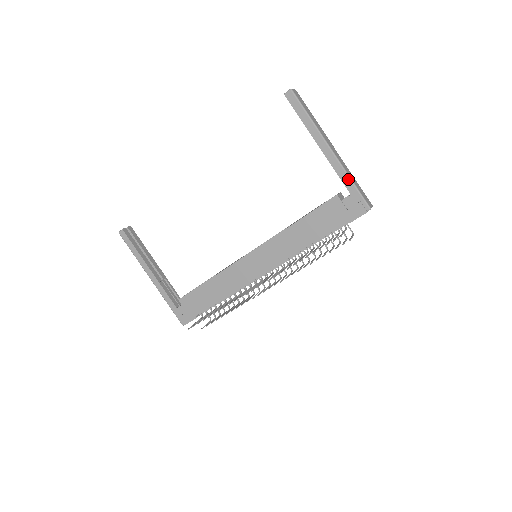
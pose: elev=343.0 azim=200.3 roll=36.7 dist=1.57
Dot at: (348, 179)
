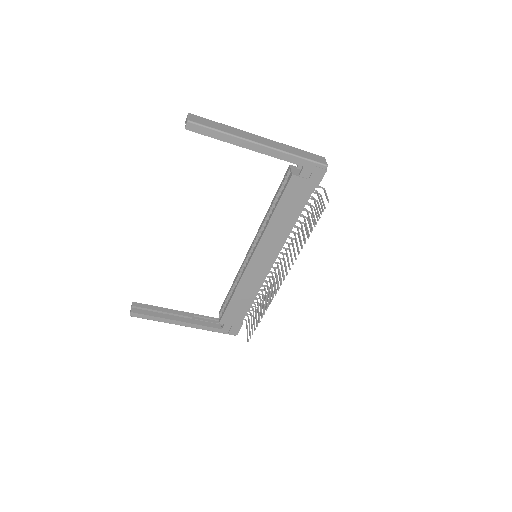
Dot at: (293, 157)
